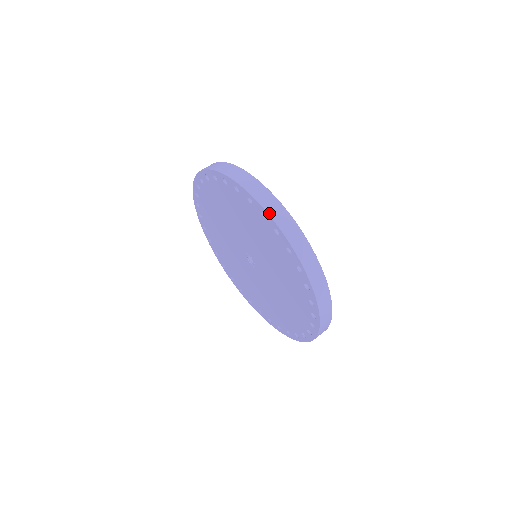
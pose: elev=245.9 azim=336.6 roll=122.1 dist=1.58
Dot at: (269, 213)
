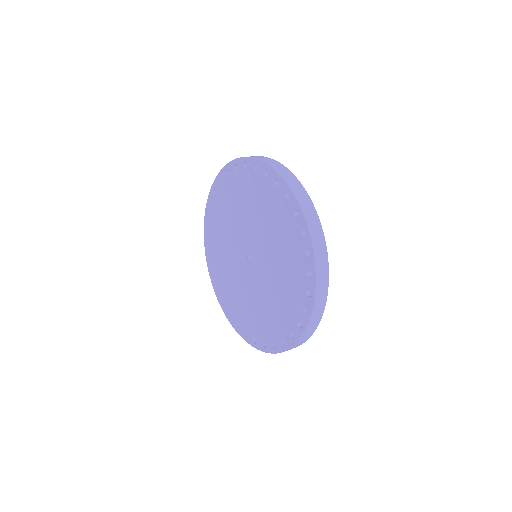
Dot at: (248, 157)
